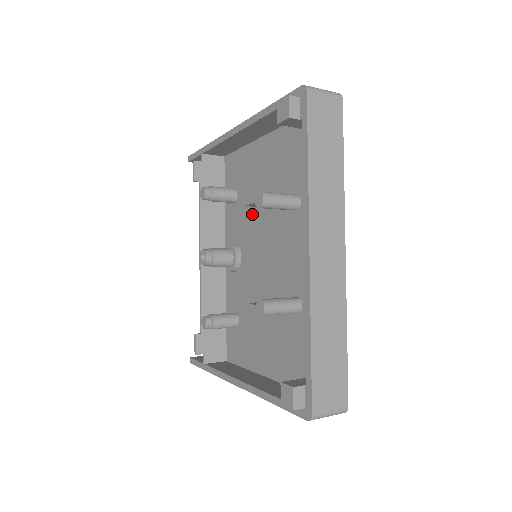
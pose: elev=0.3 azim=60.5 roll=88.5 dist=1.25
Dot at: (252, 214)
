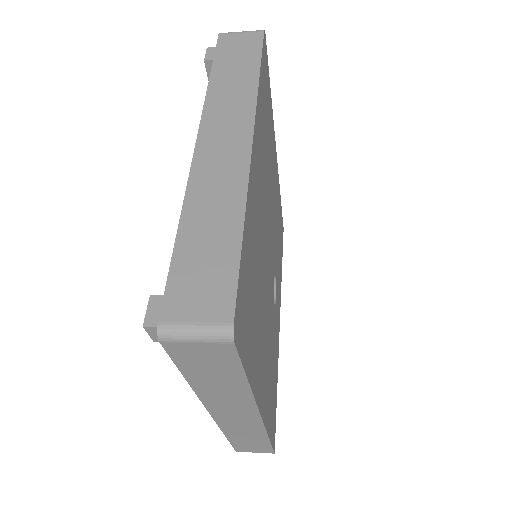
Dot at: occluded
